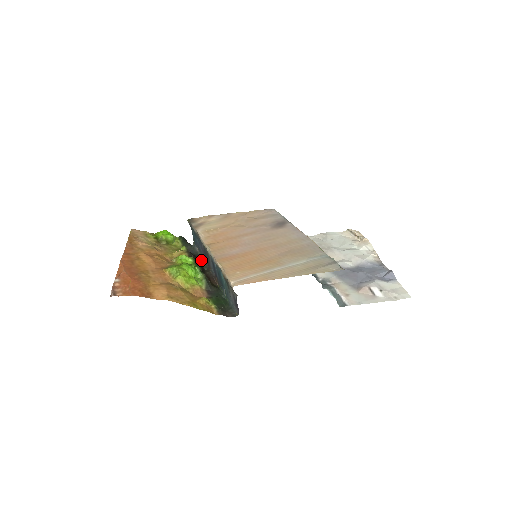
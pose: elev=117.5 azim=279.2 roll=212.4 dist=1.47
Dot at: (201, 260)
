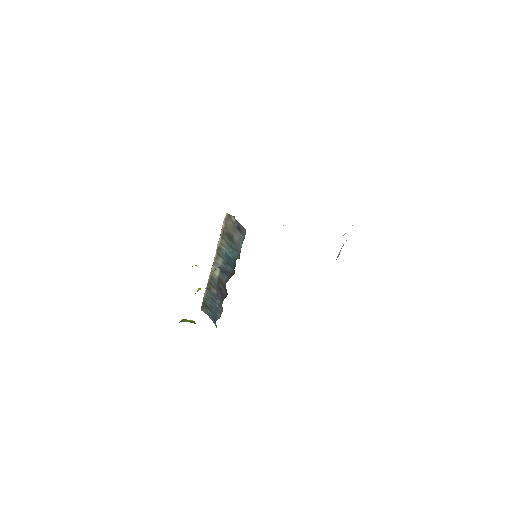
Dot at: (221, 305)
